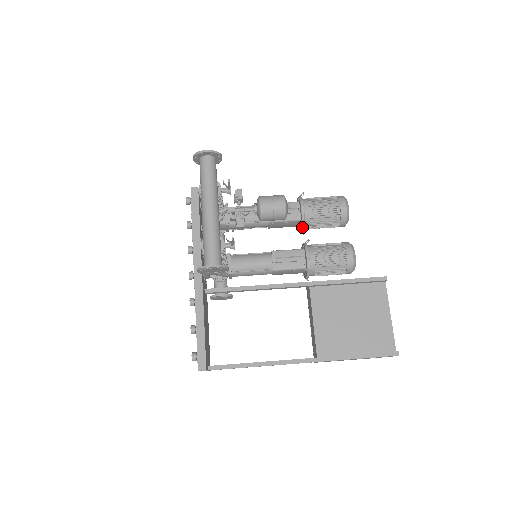
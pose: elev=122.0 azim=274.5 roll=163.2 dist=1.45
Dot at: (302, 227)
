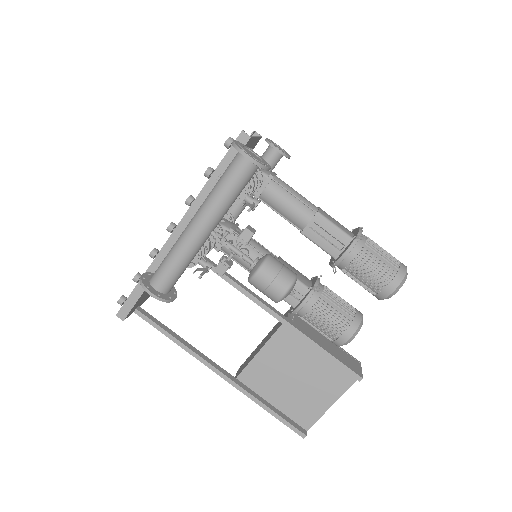
Dot at: (331, 265)
